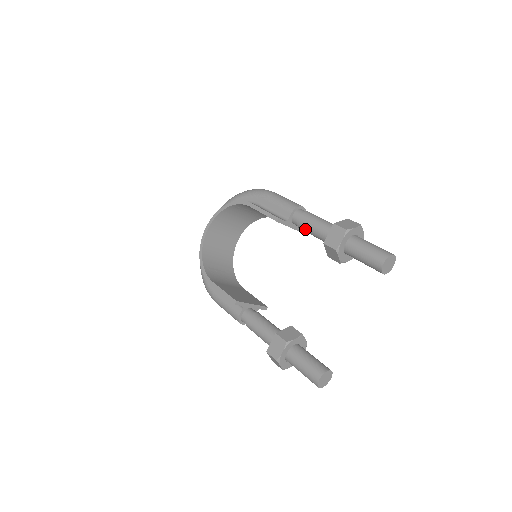
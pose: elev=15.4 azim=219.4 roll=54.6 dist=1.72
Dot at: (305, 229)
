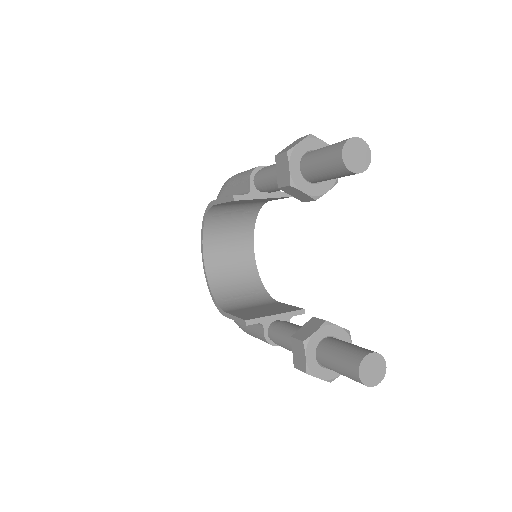
Dot at: (269, 188)
